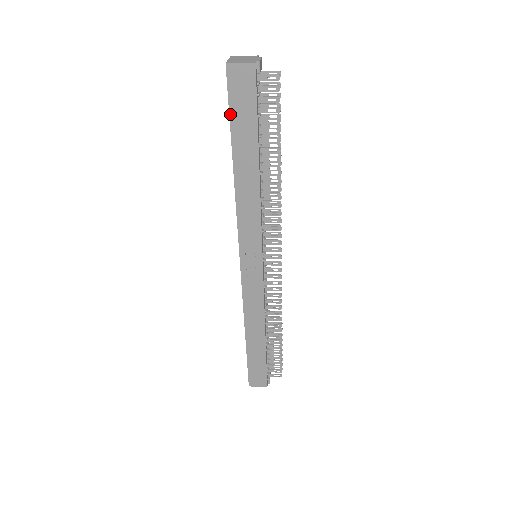
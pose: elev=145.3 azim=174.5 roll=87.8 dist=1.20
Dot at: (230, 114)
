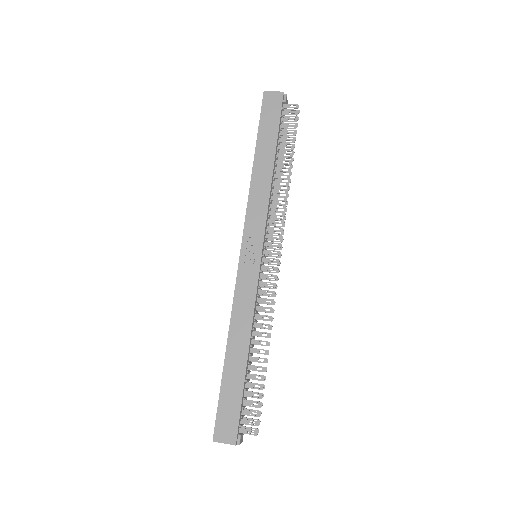
Dot at: (260, 122)
